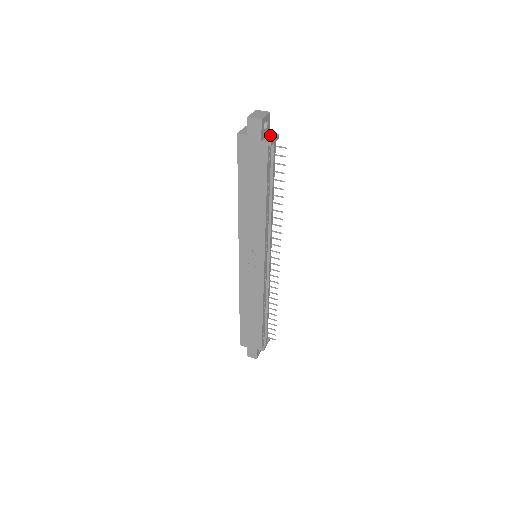
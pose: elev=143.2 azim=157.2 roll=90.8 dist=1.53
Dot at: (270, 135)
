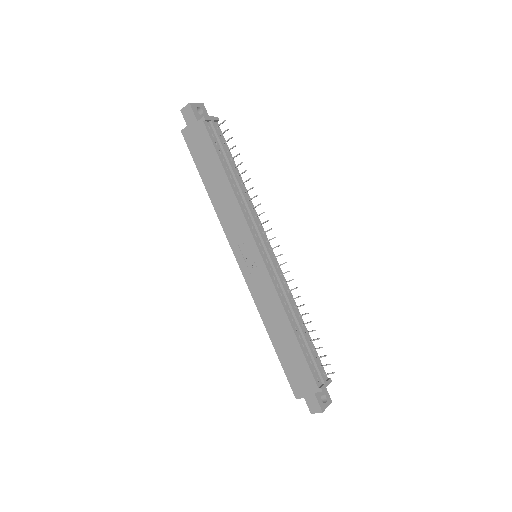
Dot at: occluded
